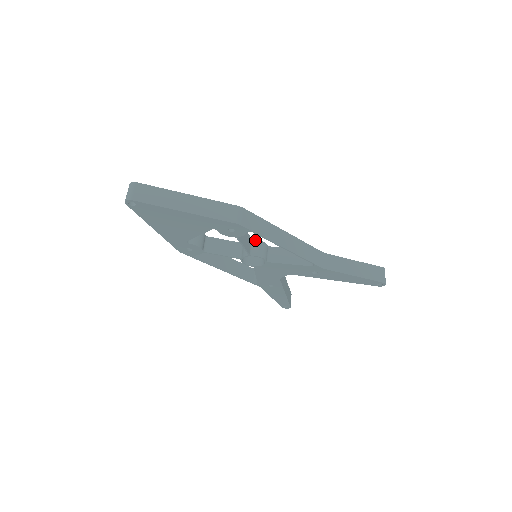
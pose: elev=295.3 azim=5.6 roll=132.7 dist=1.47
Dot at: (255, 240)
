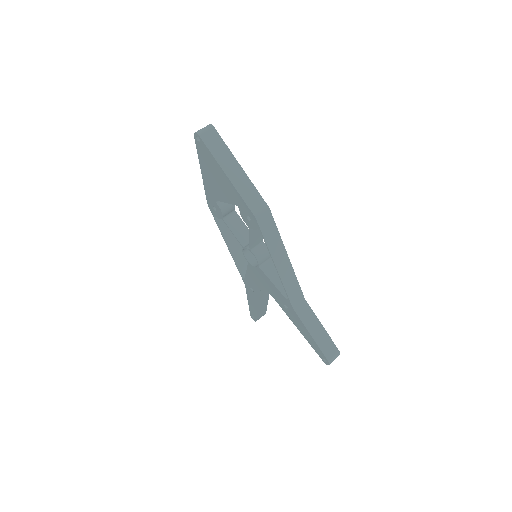
Dot at: (265, 244)
